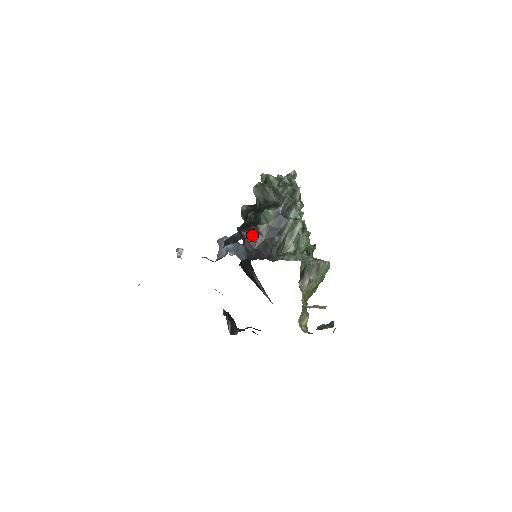
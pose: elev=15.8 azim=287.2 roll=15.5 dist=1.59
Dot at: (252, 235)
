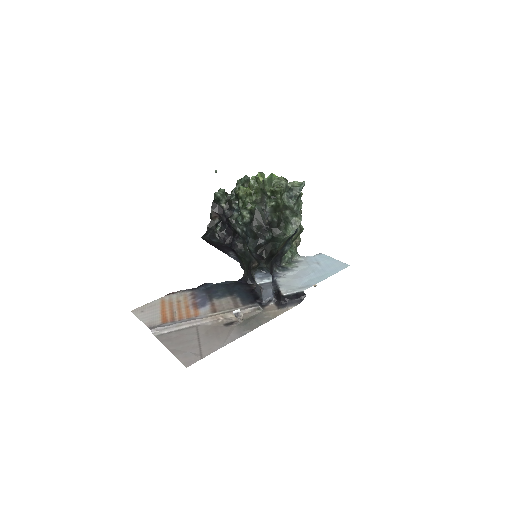
Dot at: (272, 256)
